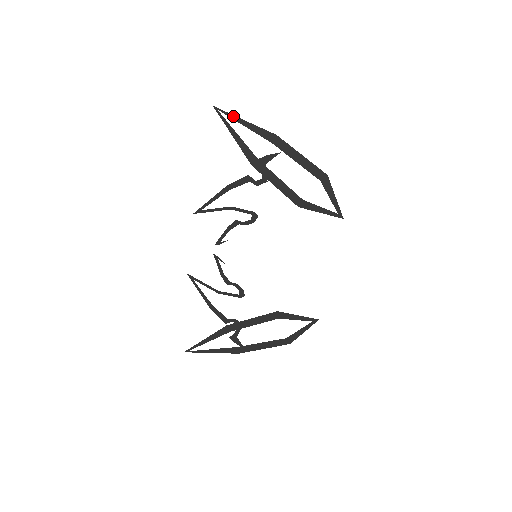
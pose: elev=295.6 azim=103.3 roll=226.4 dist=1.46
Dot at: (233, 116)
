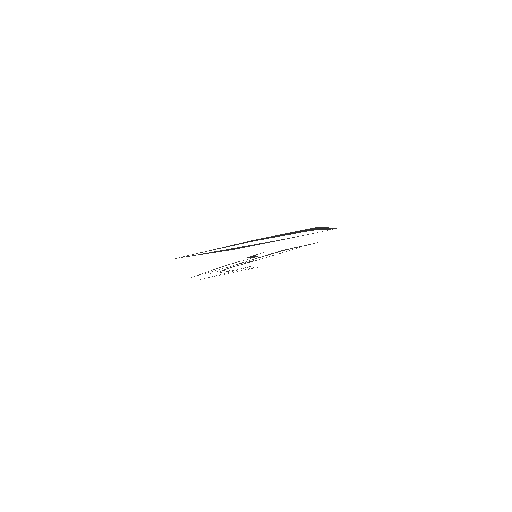
Dot at: occluded
